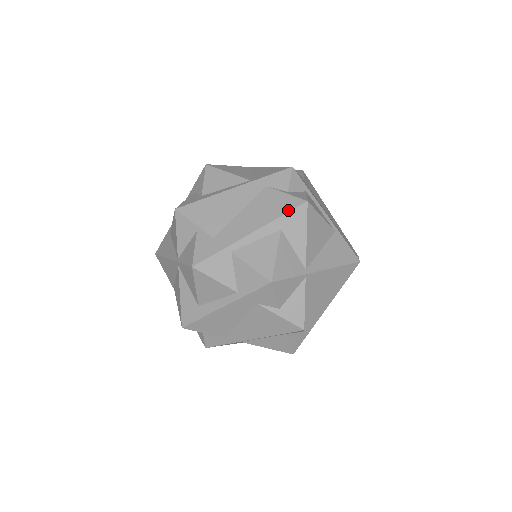
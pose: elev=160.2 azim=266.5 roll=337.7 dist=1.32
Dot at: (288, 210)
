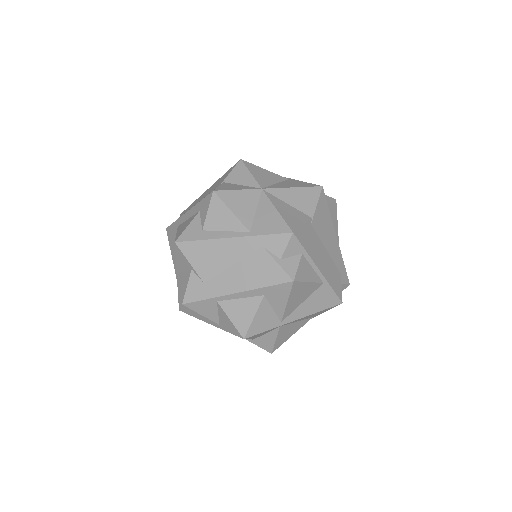
Dot at: (274, 283)
